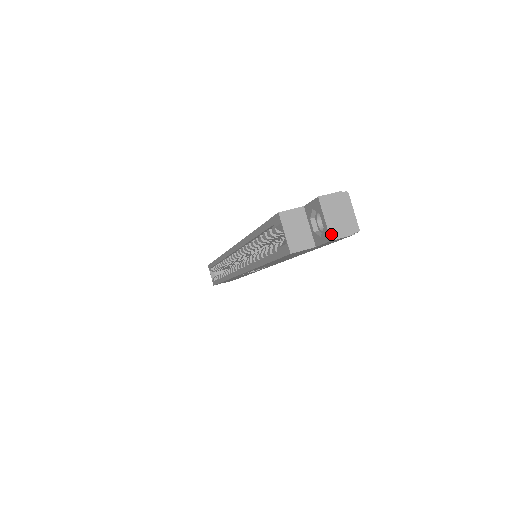
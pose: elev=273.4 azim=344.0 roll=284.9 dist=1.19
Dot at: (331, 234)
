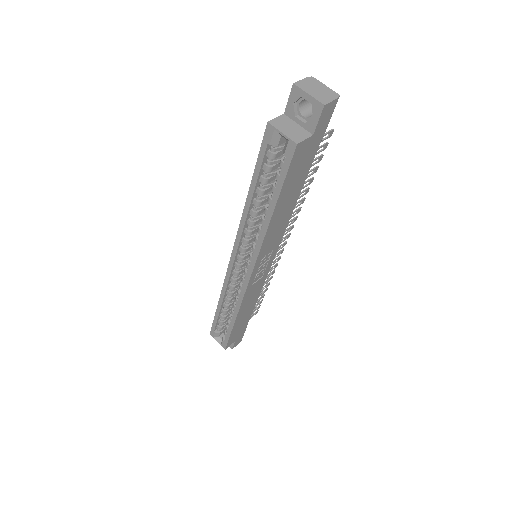
Dot at: (321, 101)
